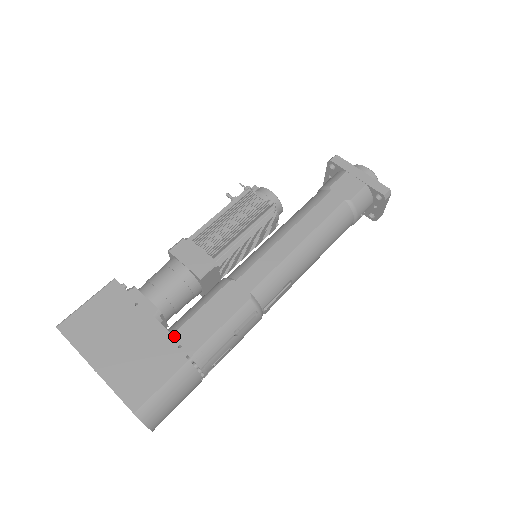
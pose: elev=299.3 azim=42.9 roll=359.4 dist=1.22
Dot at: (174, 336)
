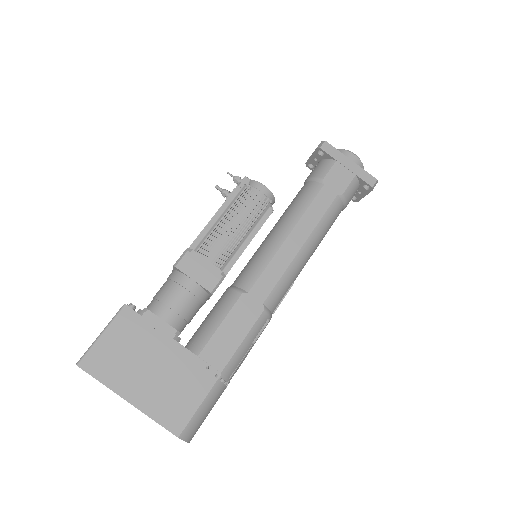
Dot at: (200, 358)
